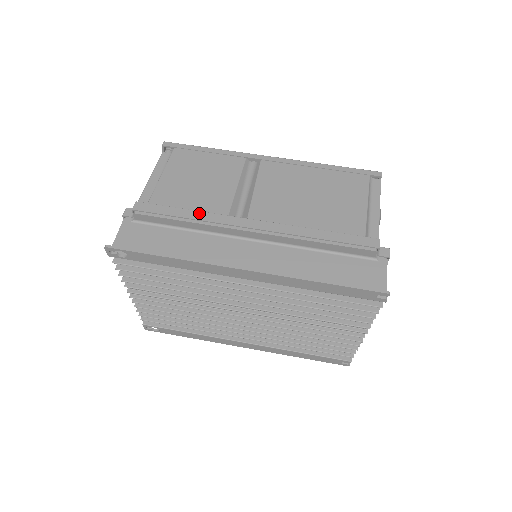
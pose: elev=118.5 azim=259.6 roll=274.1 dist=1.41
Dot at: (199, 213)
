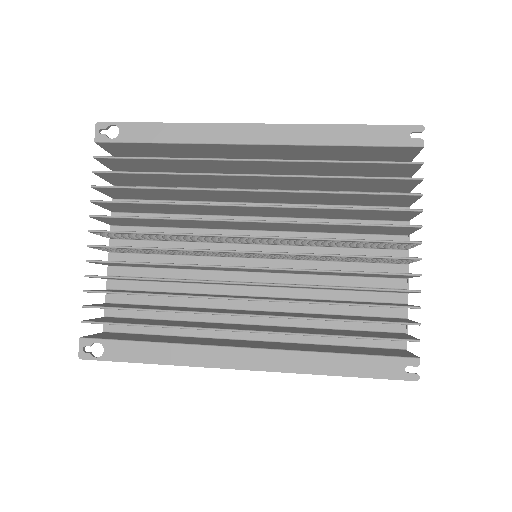
Dot at: occluded
